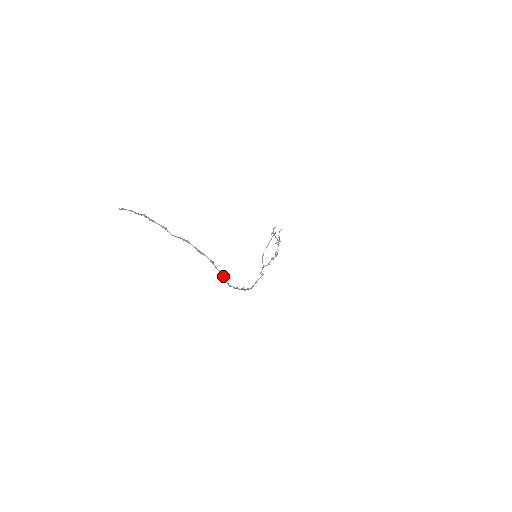
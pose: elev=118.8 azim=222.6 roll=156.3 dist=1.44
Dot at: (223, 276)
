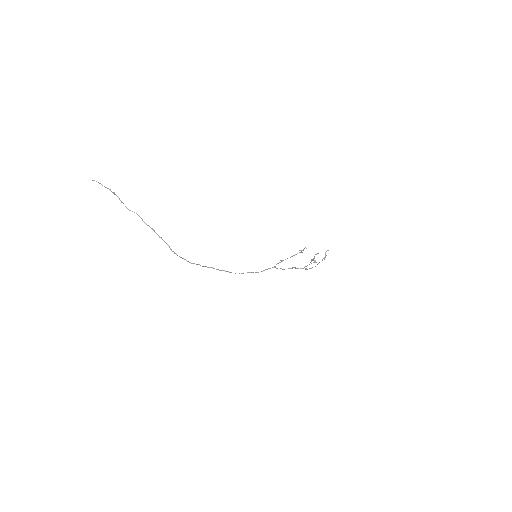
Dot at: occluded
